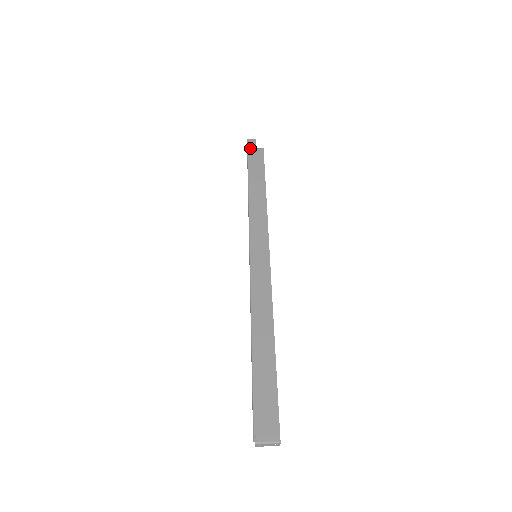
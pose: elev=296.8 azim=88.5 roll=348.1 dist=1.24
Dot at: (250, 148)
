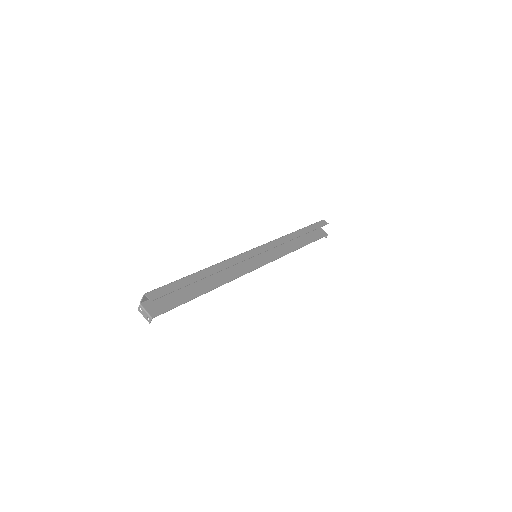
Dot at: (320, 223)
